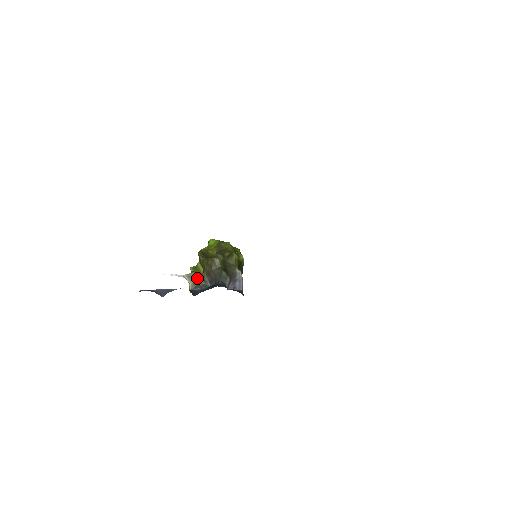
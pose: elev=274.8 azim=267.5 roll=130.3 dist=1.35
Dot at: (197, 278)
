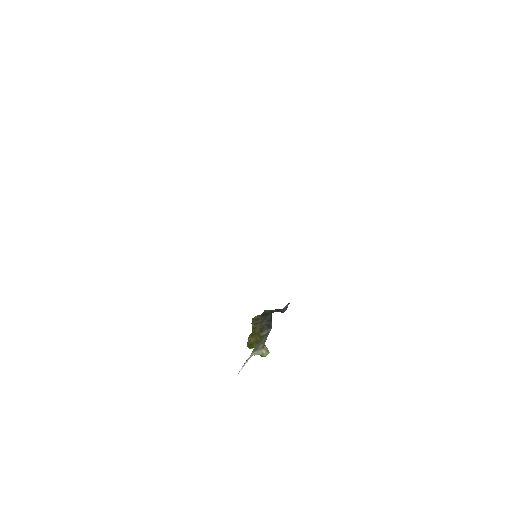
Dot at: (261, 343)
